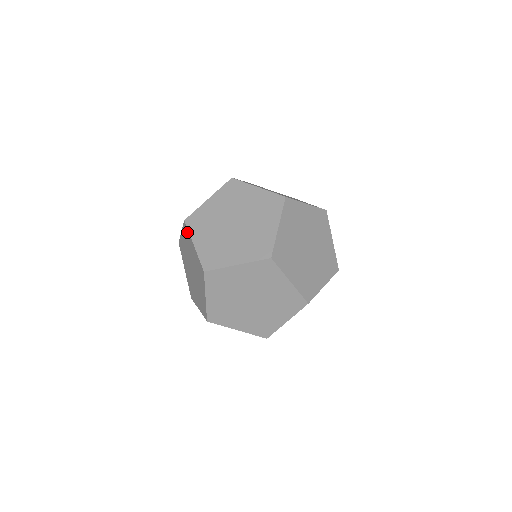
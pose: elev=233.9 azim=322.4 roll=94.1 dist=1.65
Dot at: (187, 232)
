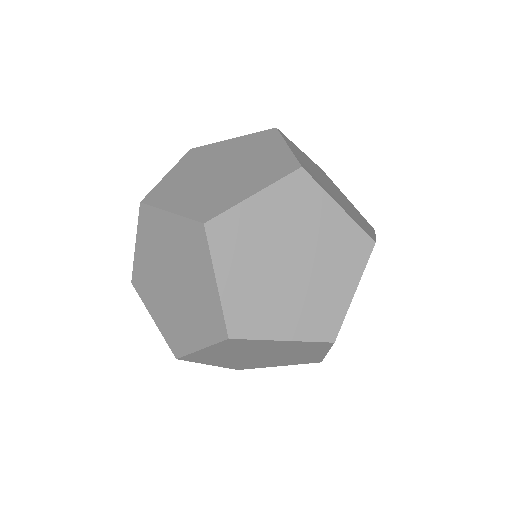
Dot at: occluded
